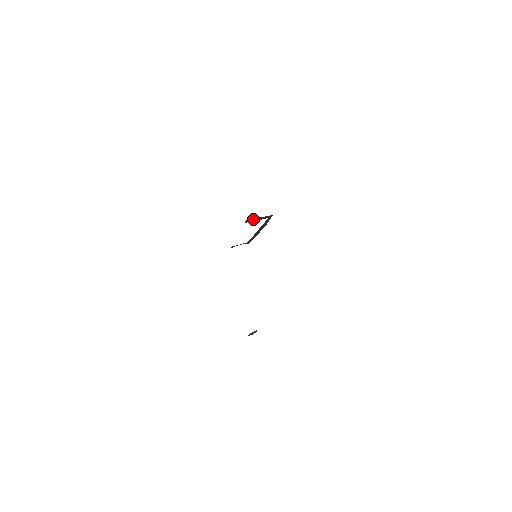
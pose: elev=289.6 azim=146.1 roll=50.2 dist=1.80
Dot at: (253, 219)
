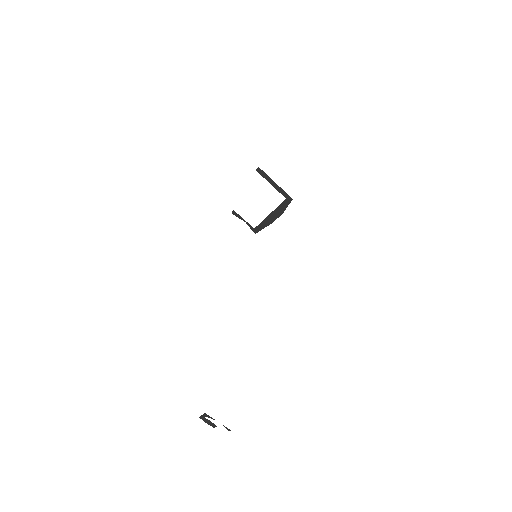
Dot at: (268, 177)
